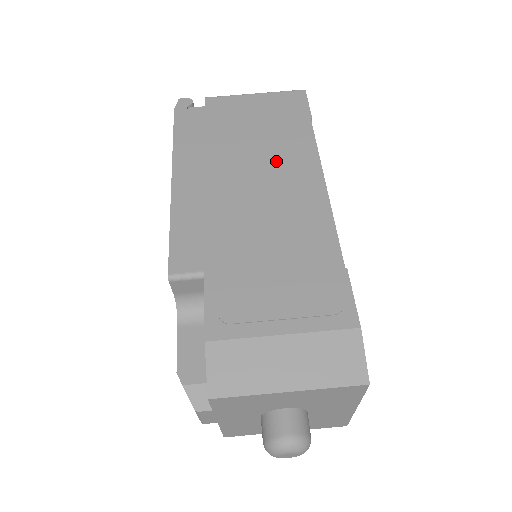
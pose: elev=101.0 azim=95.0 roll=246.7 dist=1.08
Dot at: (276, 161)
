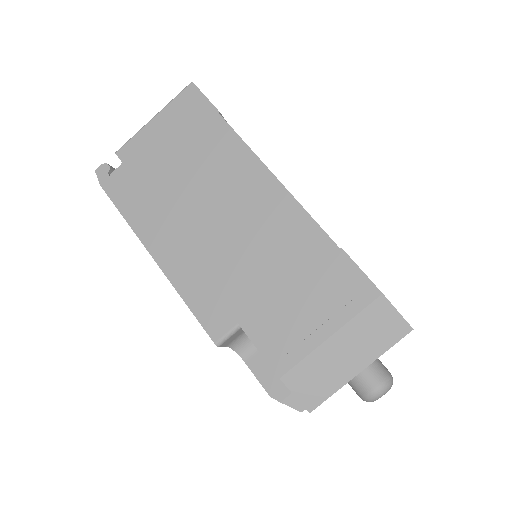
Dot at: (221, 182)
